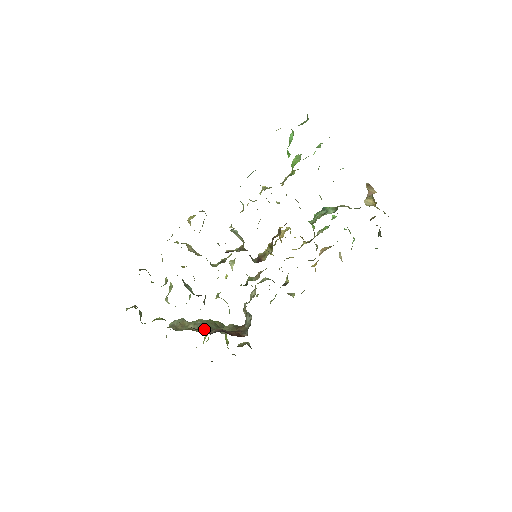
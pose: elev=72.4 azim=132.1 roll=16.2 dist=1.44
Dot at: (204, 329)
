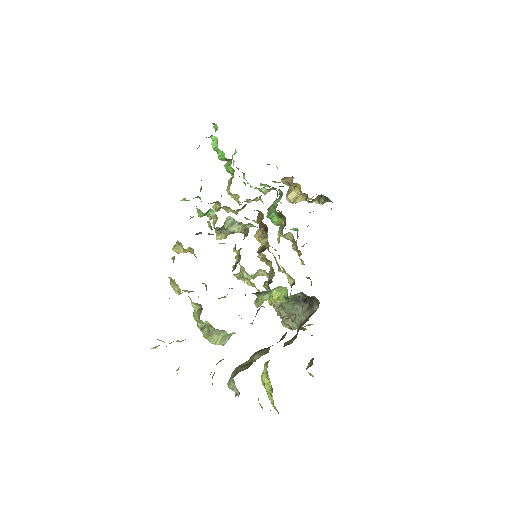
Dot at: (272, 345)
